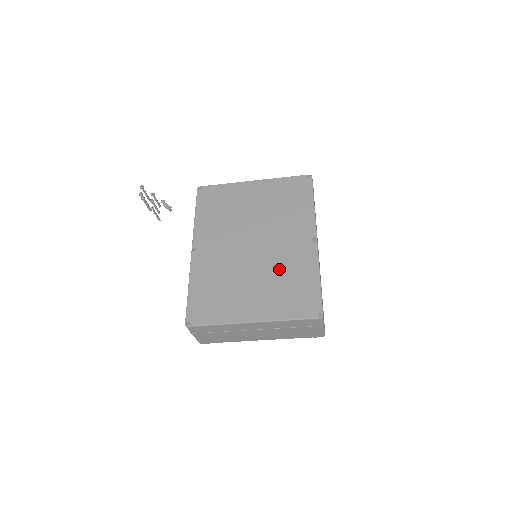
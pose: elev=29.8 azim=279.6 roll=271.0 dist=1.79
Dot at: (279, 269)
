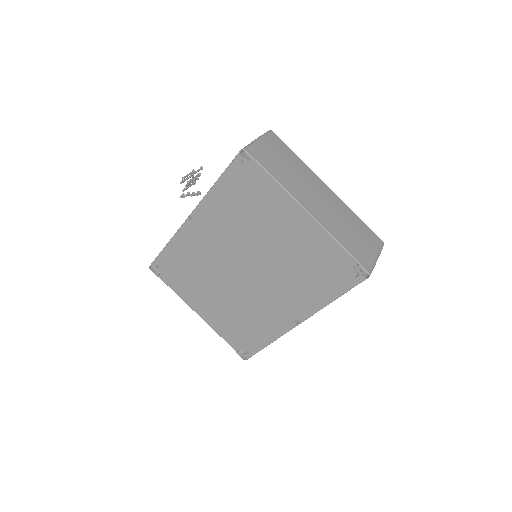
Dot at: occluded
